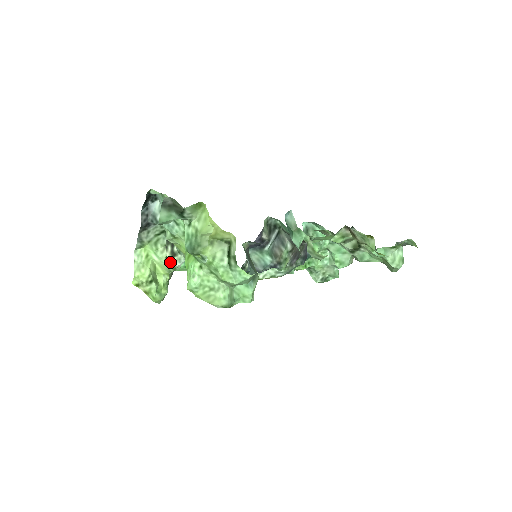
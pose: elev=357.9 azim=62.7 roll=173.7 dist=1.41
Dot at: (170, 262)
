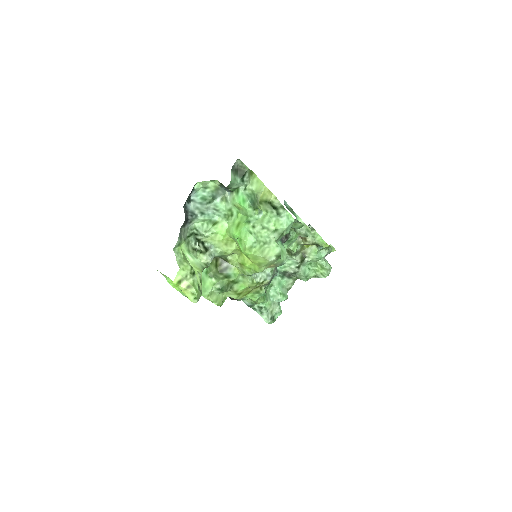
Dot at: (204, 257)
